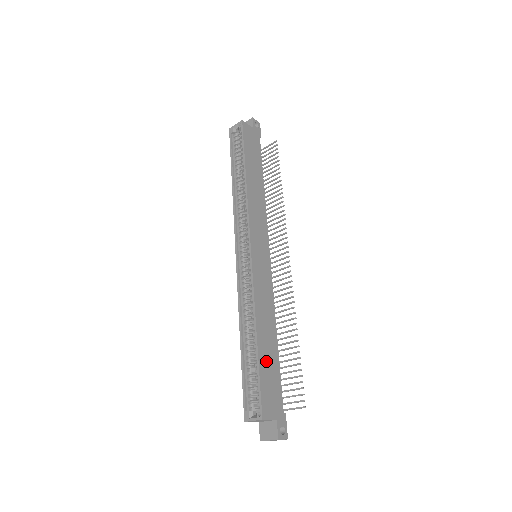
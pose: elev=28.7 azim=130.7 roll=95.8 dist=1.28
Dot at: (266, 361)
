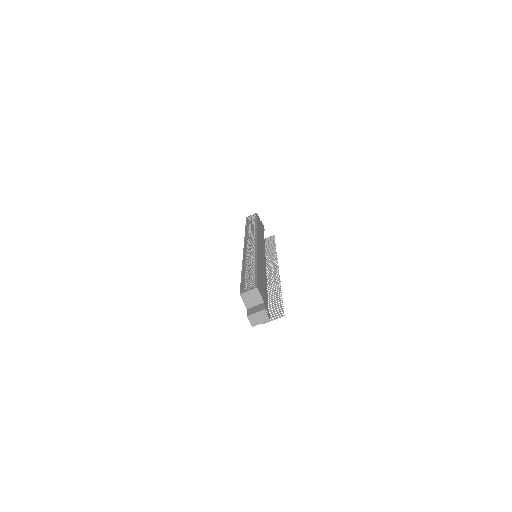
Dot at: (261, 278)
